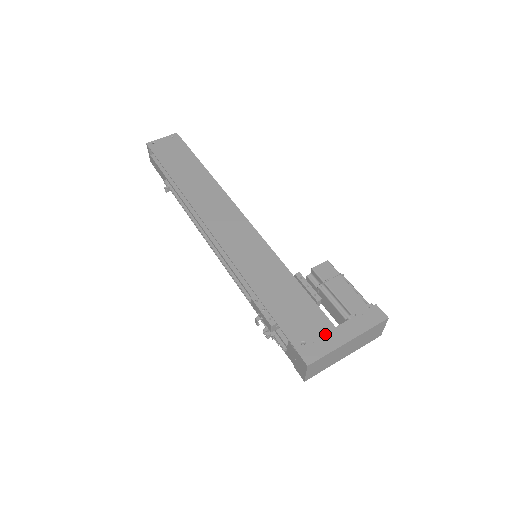
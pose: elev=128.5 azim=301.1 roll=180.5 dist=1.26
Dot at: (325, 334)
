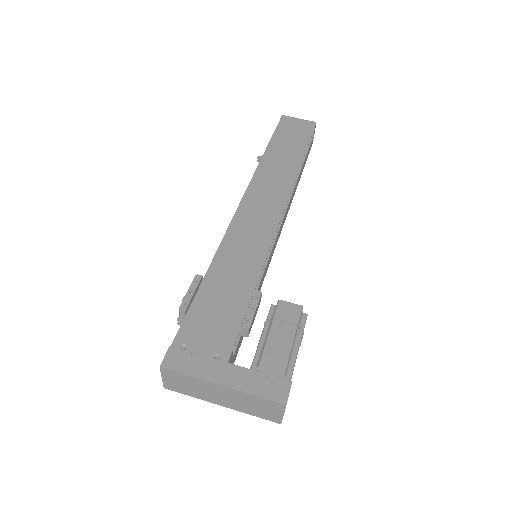
Dot at: (210, 358)
